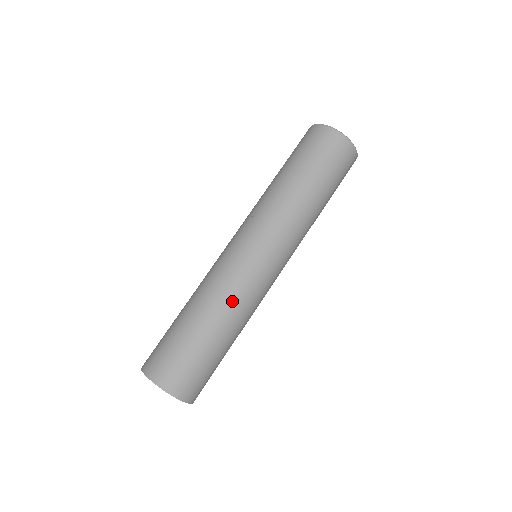
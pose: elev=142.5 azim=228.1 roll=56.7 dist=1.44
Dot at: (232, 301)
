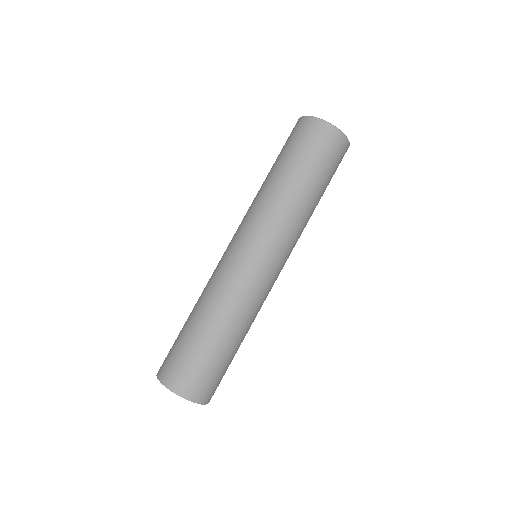
Dot at: (233, 304)
